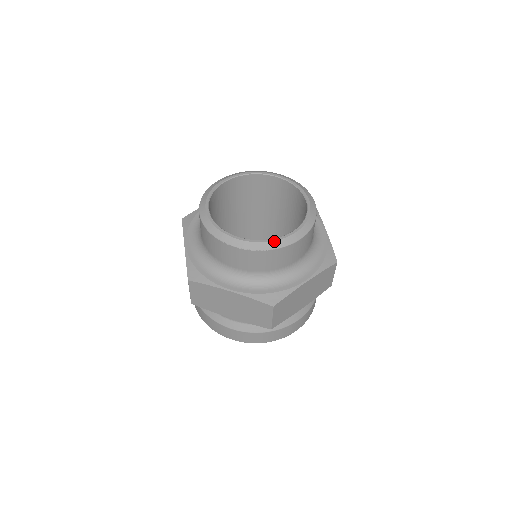
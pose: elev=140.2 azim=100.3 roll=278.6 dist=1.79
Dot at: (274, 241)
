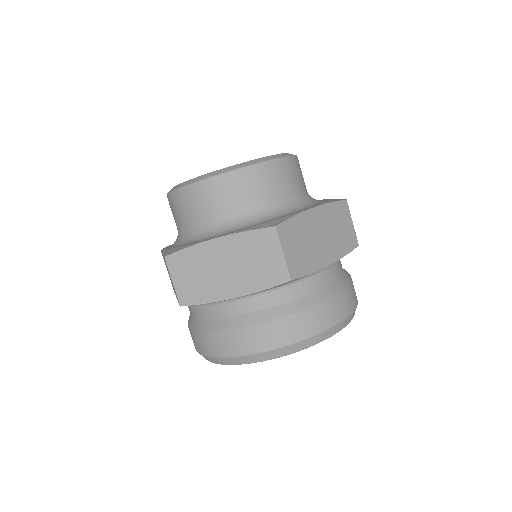
Dot at: (250, 161)
